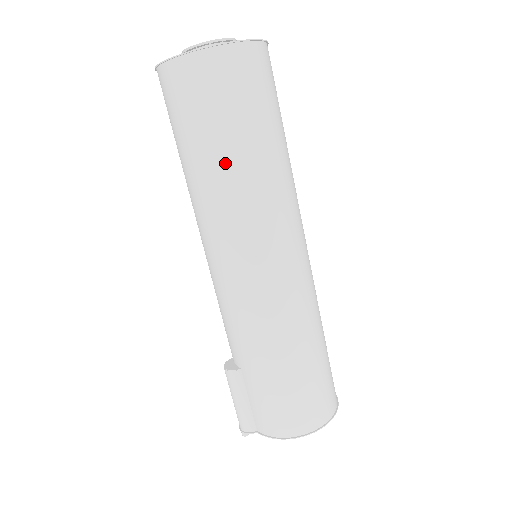
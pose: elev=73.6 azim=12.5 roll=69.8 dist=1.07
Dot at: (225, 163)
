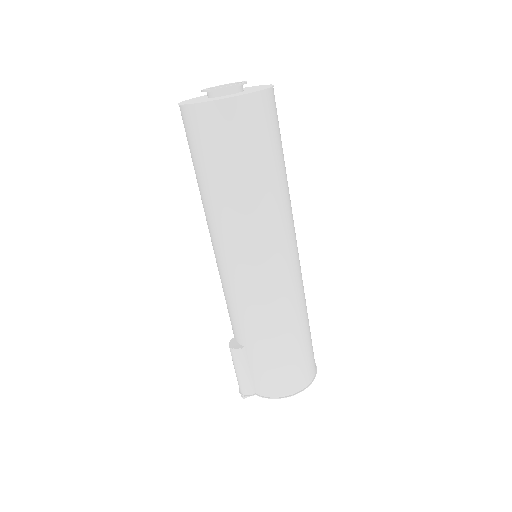
Dot at: (243, 189)
